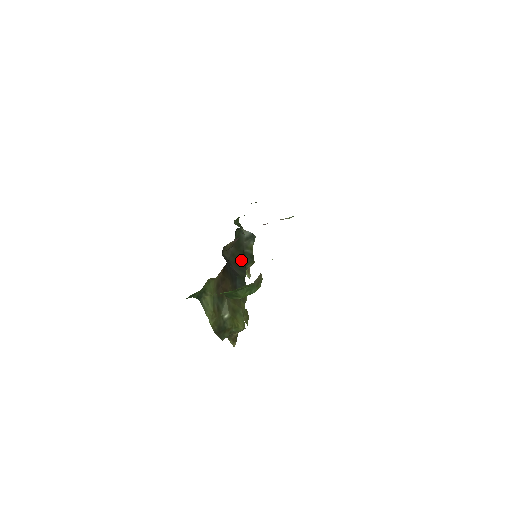
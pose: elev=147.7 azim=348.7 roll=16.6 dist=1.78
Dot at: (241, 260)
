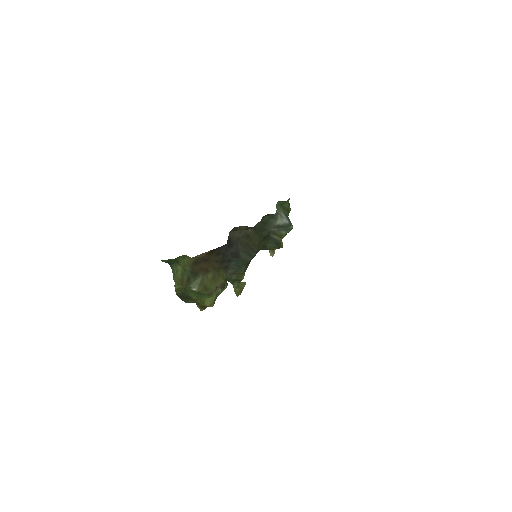
Dot at: (256, 244)
